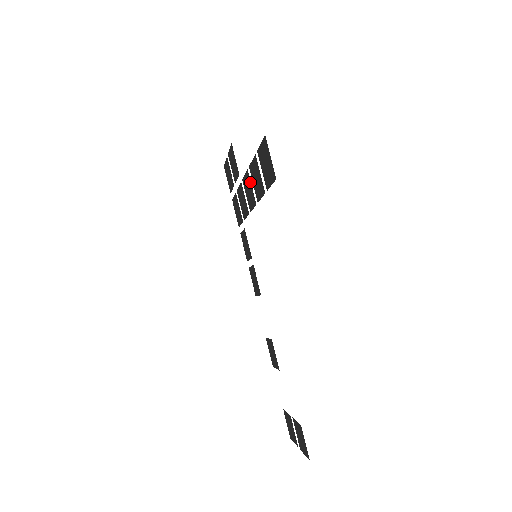
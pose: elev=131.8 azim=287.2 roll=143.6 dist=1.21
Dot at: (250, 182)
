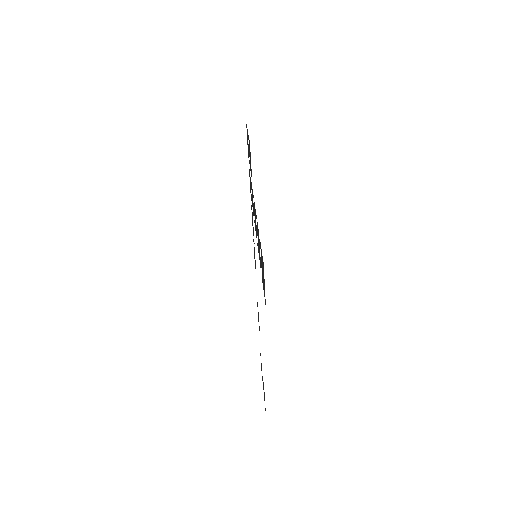
Dot at: occluded
